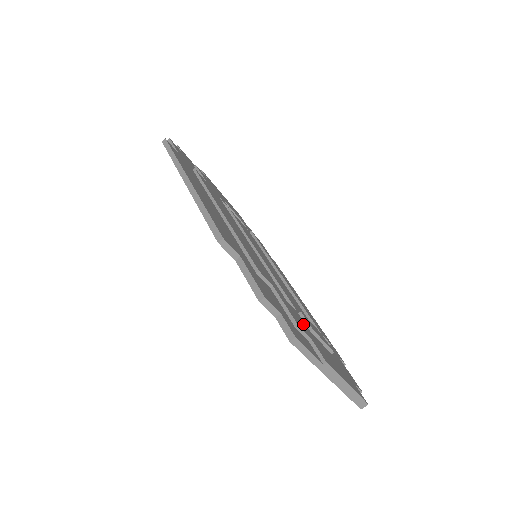
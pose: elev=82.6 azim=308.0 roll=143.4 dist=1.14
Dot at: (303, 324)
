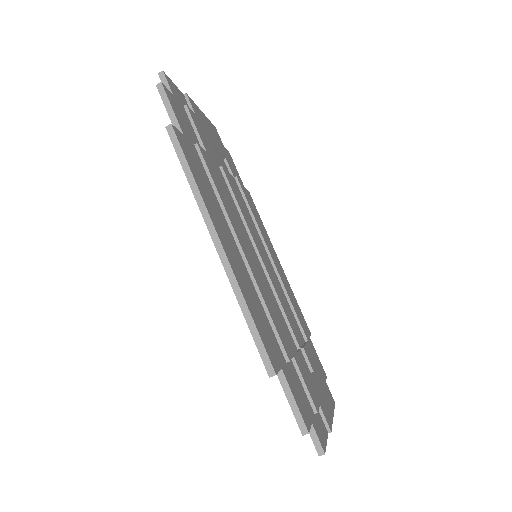
Dot at: (309, 377)
